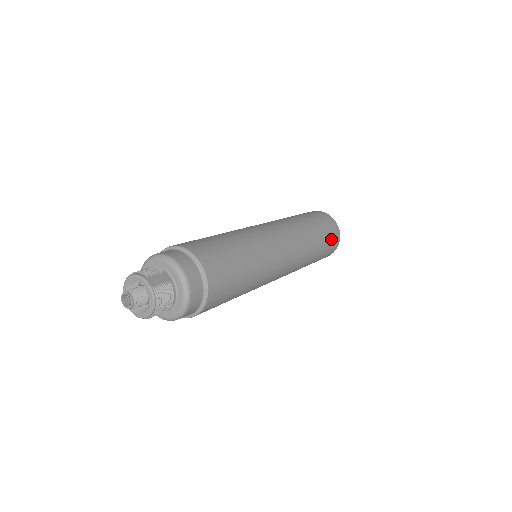
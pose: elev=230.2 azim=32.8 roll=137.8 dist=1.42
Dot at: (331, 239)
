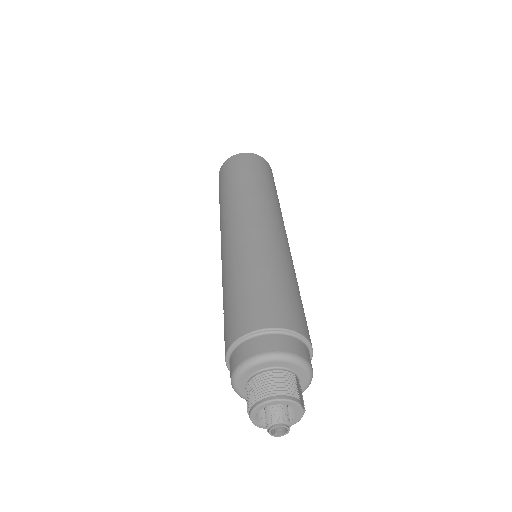
Dot at: occluded
